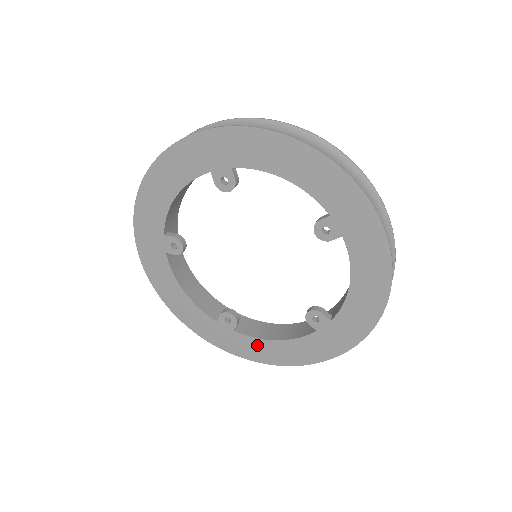
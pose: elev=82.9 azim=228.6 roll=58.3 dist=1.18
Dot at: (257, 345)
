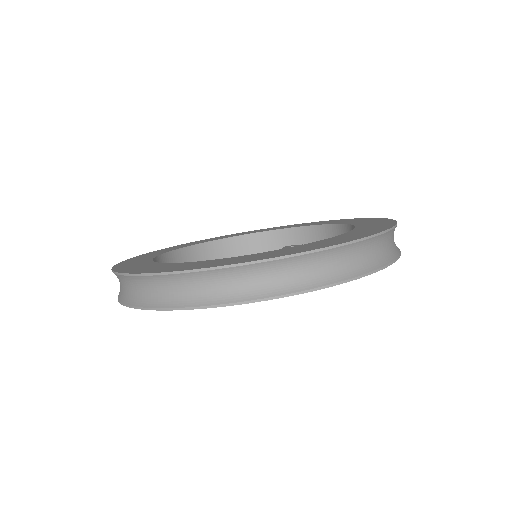
Dot at: occluded
